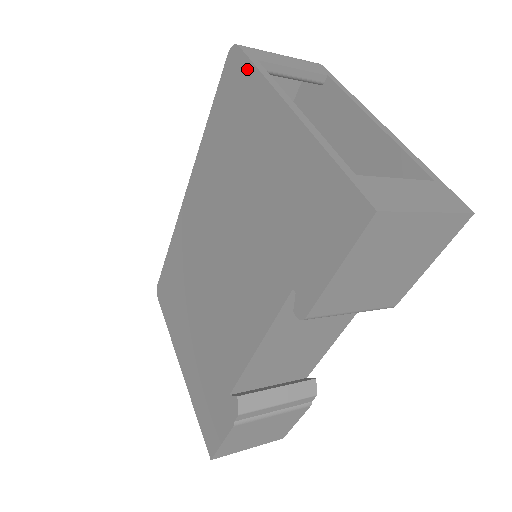
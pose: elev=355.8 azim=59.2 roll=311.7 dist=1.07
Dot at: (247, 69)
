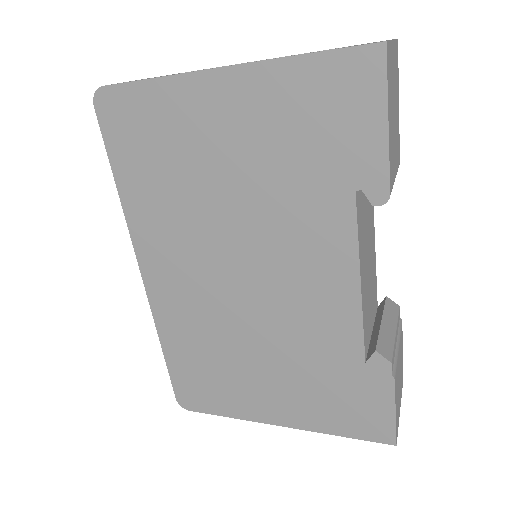
Dot at: (134, 92)
